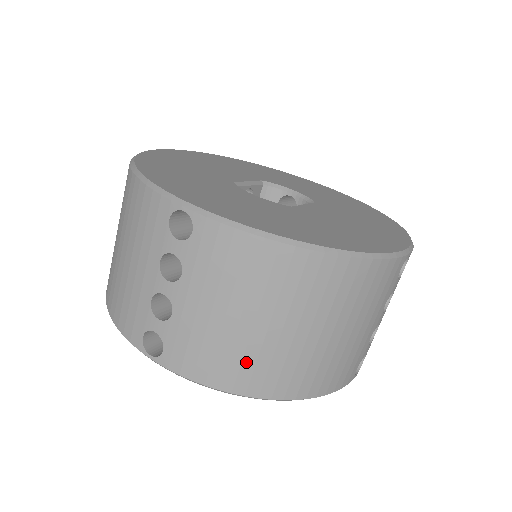
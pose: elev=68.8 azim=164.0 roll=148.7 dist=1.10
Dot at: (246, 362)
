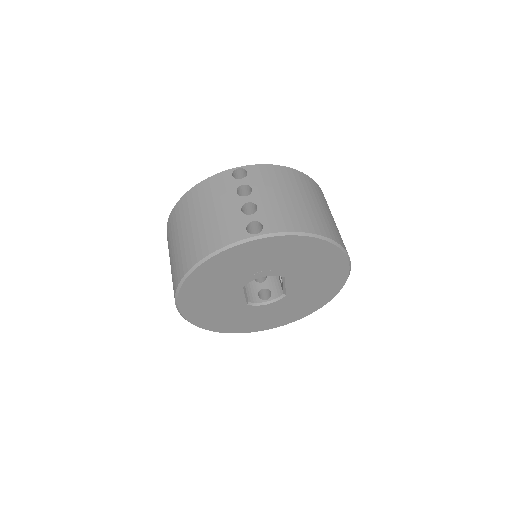
Dot at: (305, 216)
